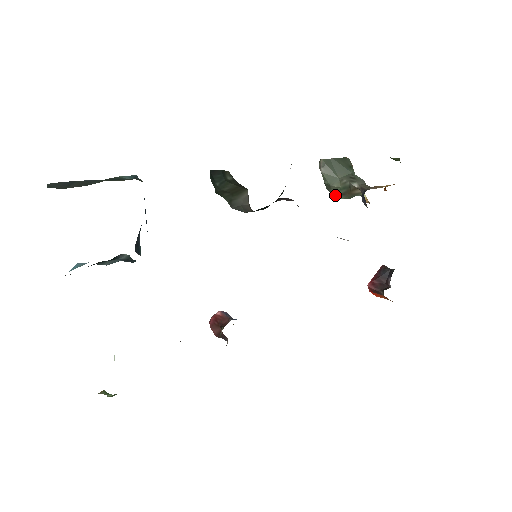
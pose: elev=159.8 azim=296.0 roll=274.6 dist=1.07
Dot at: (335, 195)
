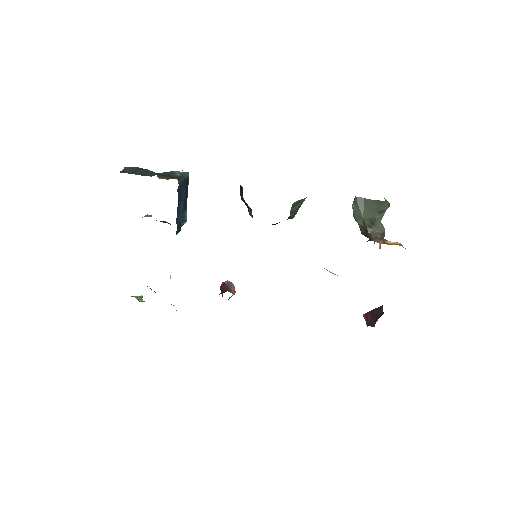
Dot at: (360, 230)
